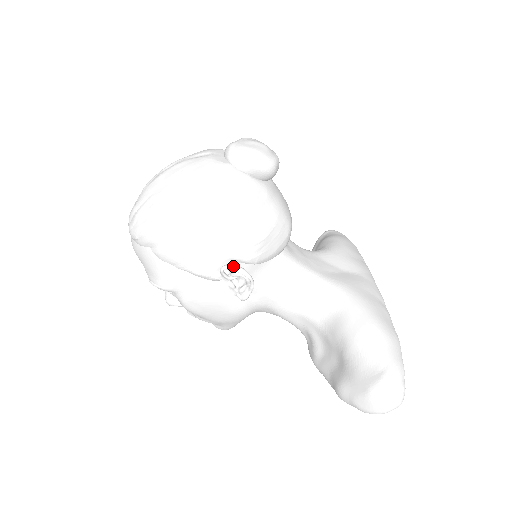
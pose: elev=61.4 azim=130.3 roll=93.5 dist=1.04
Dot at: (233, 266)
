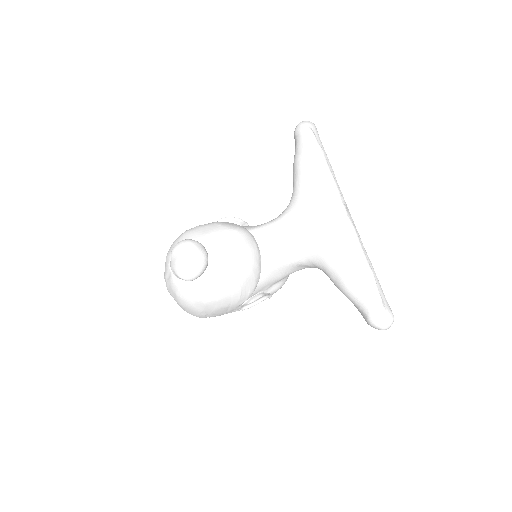
Dot at: (244, 309)
